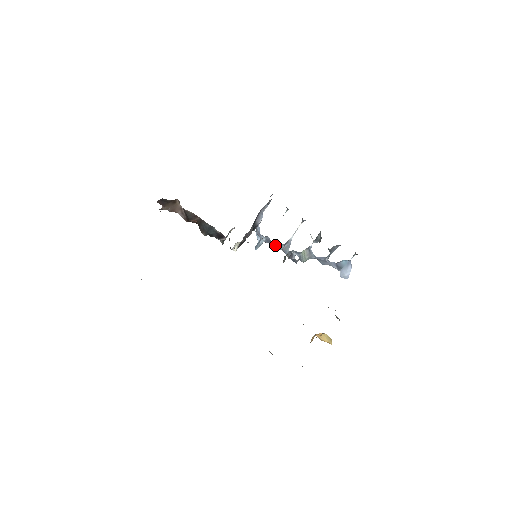
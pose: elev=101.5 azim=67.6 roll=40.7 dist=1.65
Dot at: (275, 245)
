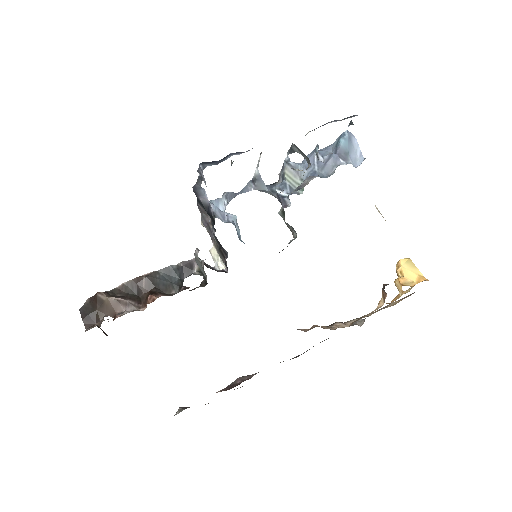
Dot at: occluded
